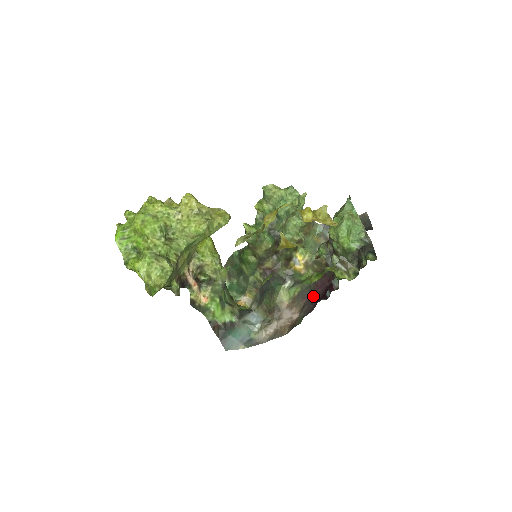
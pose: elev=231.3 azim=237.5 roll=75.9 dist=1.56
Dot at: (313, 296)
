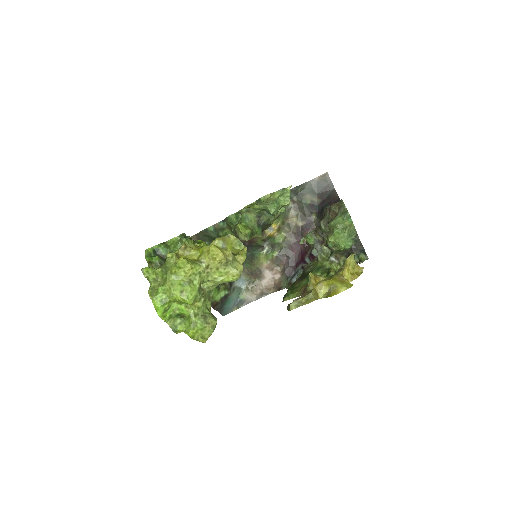
Dot at: (291, 259)
